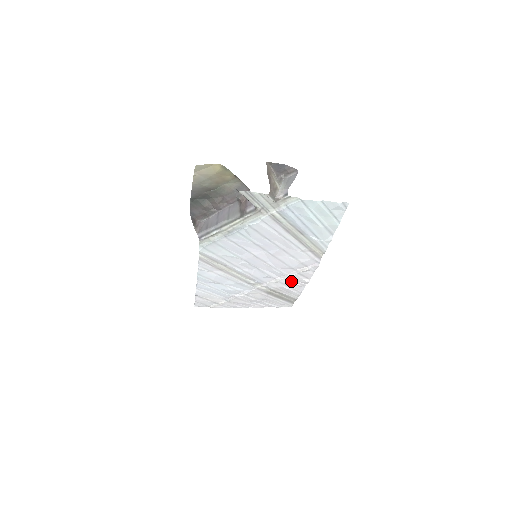
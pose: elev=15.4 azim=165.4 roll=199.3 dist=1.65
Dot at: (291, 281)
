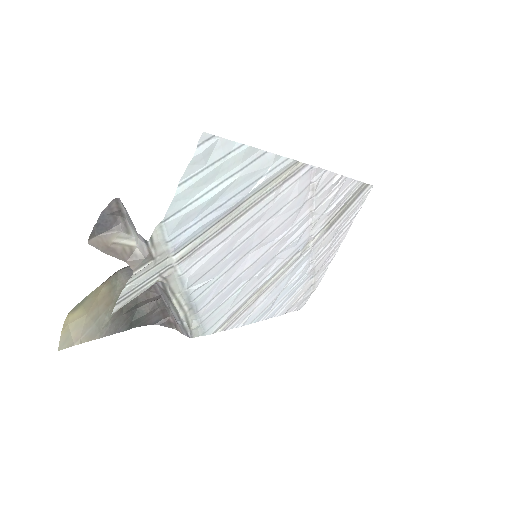
Dot at: (325, 202)
